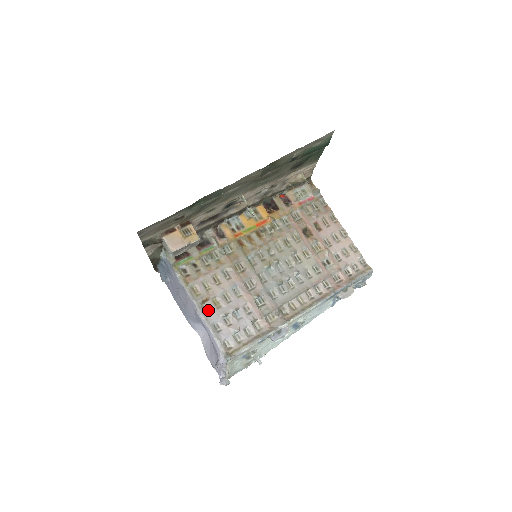
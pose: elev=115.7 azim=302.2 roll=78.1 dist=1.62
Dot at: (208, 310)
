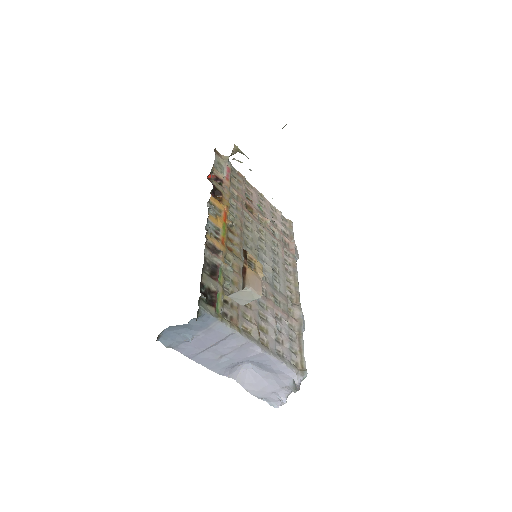
Dot at: (264, 342)
